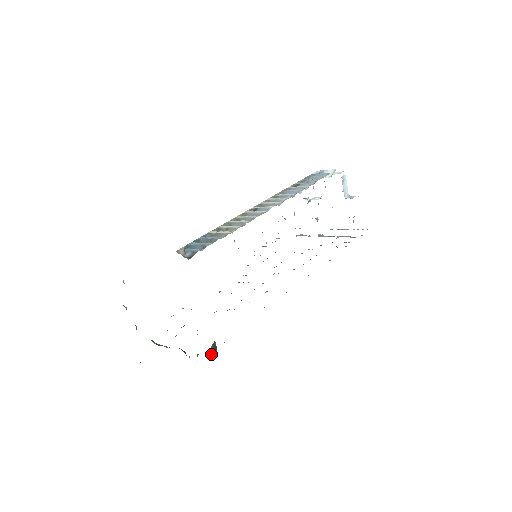
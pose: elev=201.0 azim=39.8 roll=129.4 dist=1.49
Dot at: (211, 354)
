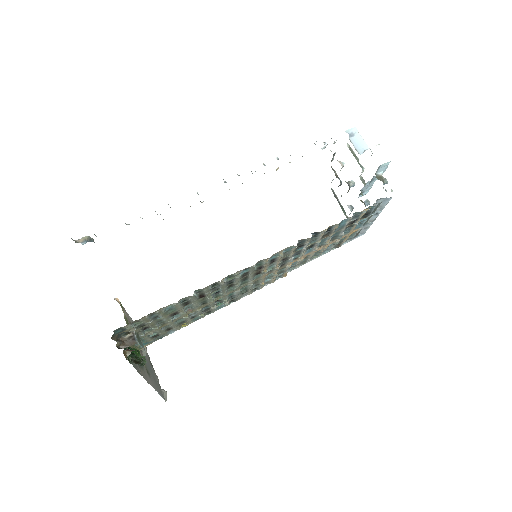
Dot at: (124, 346)
